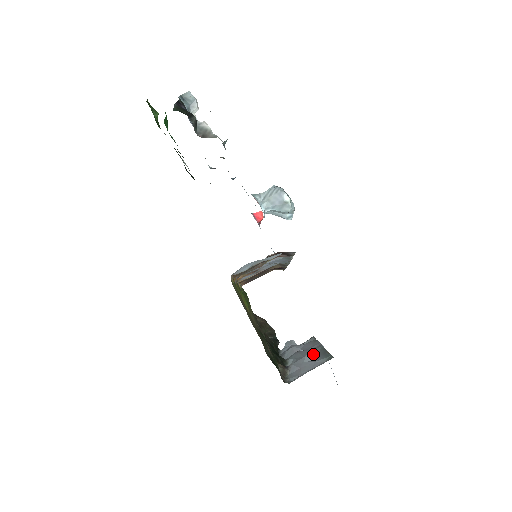
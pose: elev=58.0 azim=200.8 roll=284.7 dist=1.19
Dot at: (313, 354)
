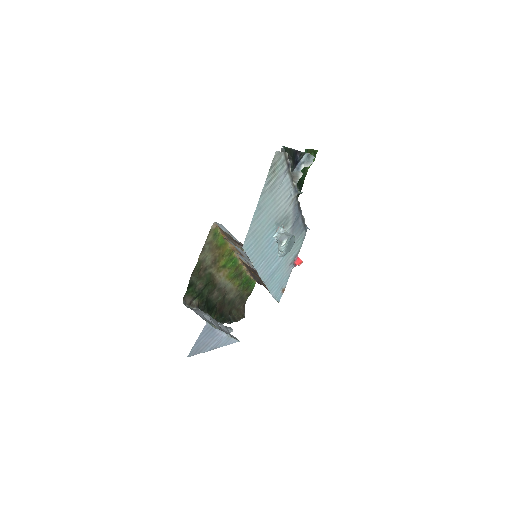
Dot at: (214, 324)
